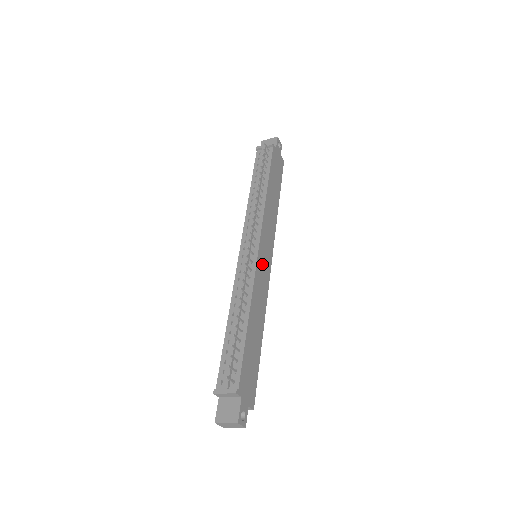
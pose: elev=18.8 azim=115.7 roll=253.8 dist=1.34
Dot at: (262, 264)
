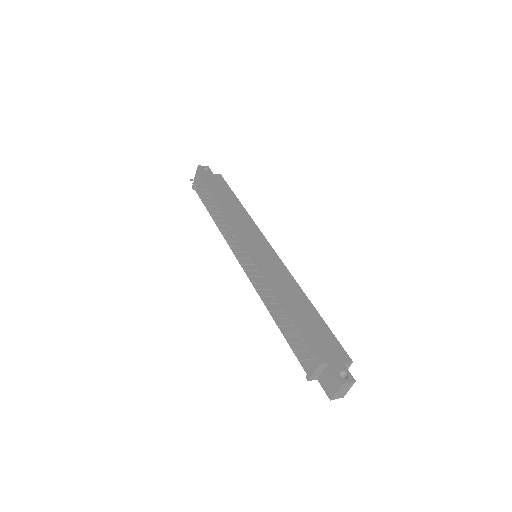
Dot at: (262, 257)
